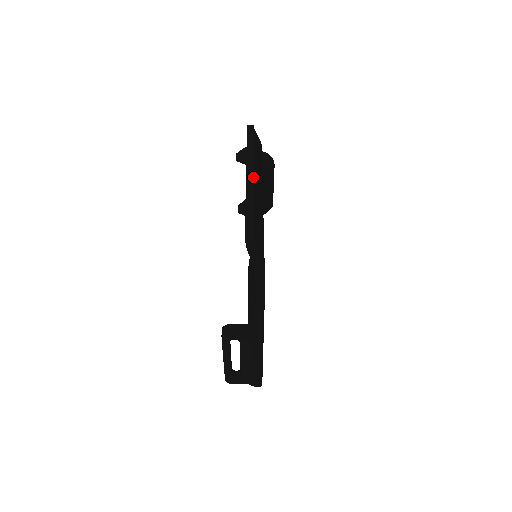
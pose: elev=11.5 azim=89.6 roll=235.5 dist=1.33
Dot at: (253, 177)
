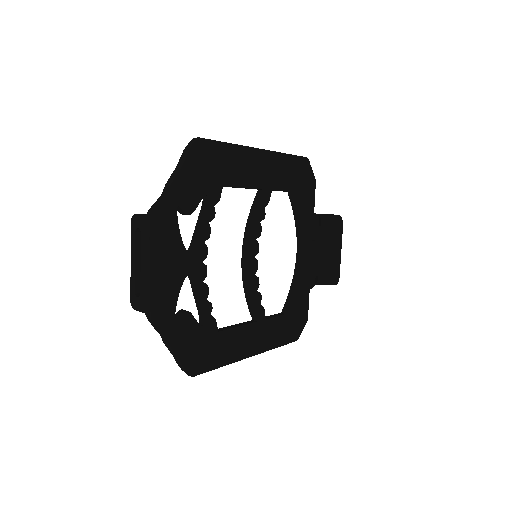
Dot at: (250, 147)
